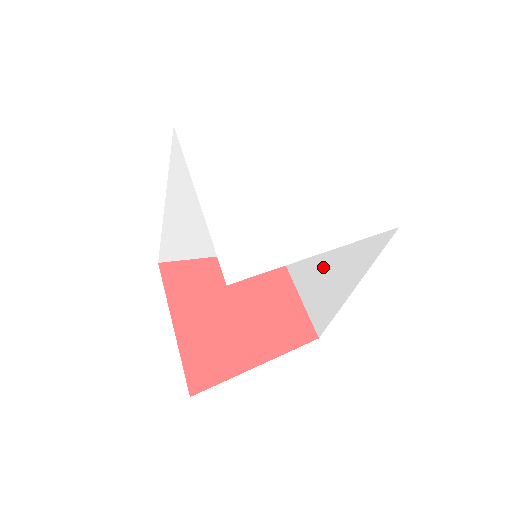
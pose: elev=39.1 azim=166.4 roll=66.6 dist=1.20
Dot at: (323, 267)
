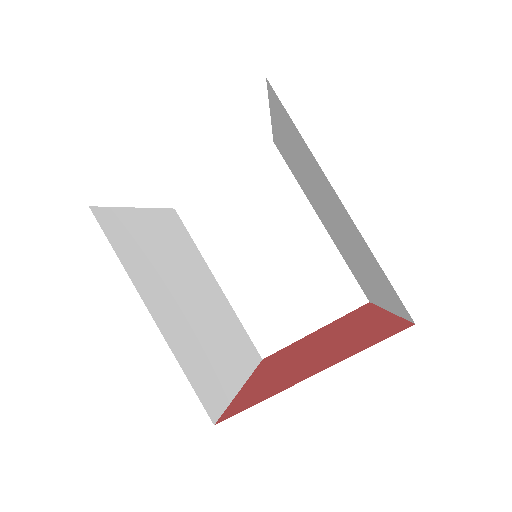
Dot at: (293, 266)
